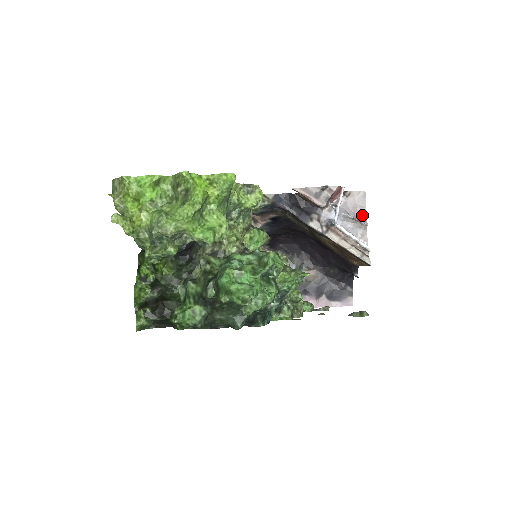
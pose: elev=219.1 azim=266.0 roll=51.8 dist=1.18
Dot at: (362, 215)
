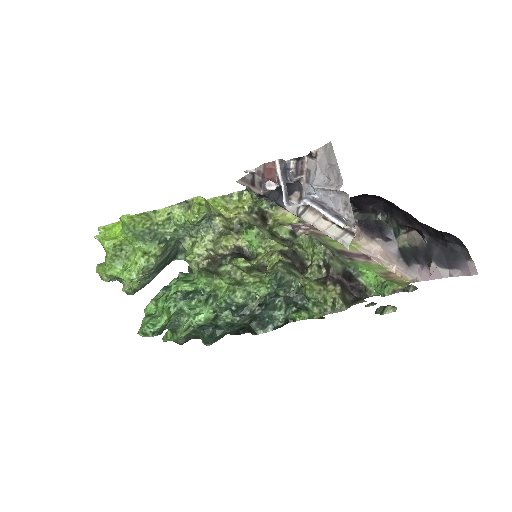
Dot at: (337, 177)
